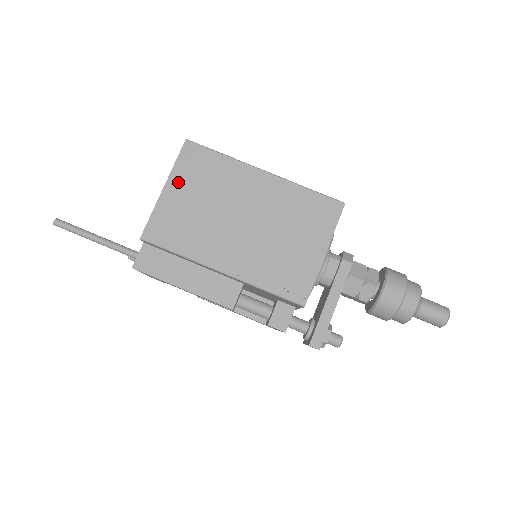
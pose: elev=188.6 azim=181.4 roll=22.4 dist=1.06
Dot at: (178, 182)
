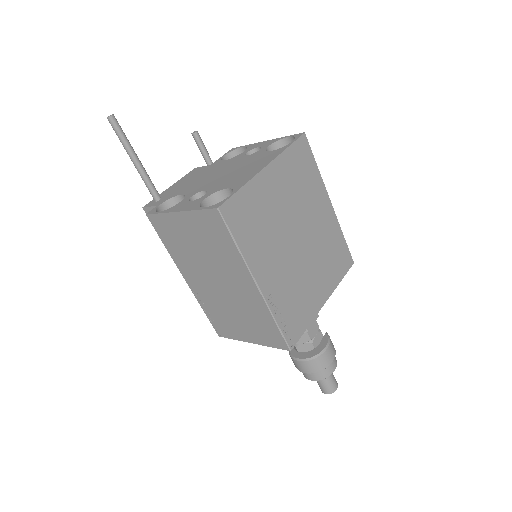
Dot at: (191, 221)
